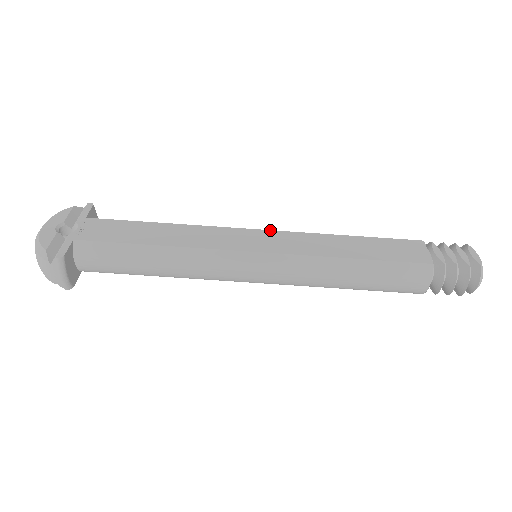
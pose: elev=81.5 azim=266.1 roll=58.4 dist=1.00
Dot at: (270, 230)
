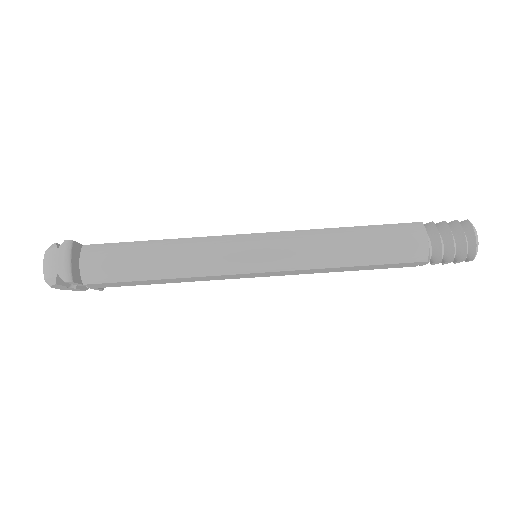
Dot at: occluded
